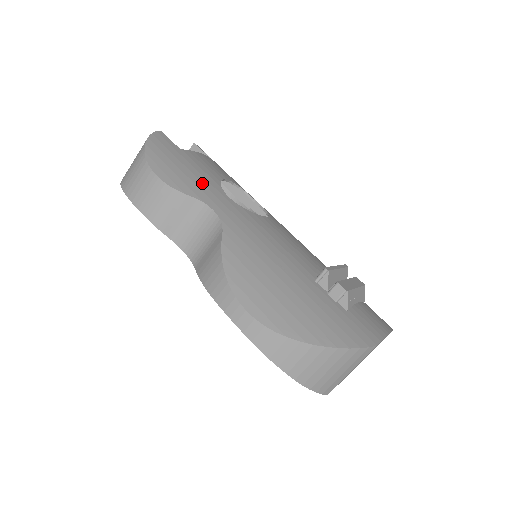
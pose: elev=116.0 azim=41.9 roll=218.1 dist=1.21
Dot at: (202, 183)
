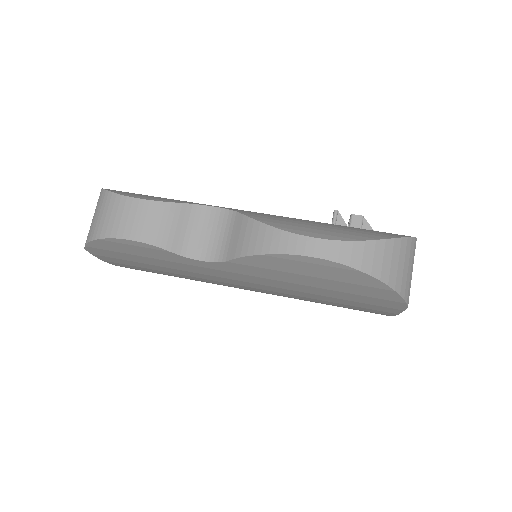
Dot at: occluded
